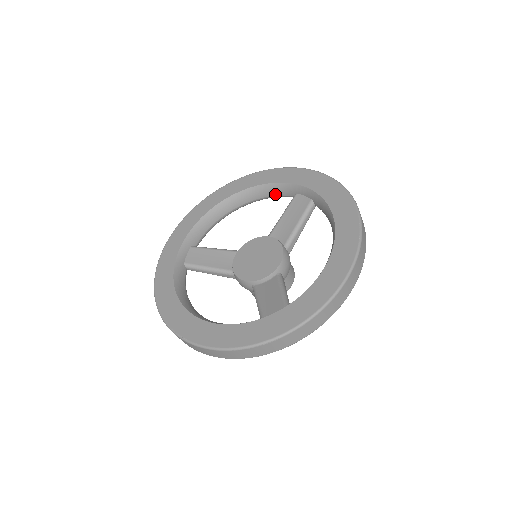
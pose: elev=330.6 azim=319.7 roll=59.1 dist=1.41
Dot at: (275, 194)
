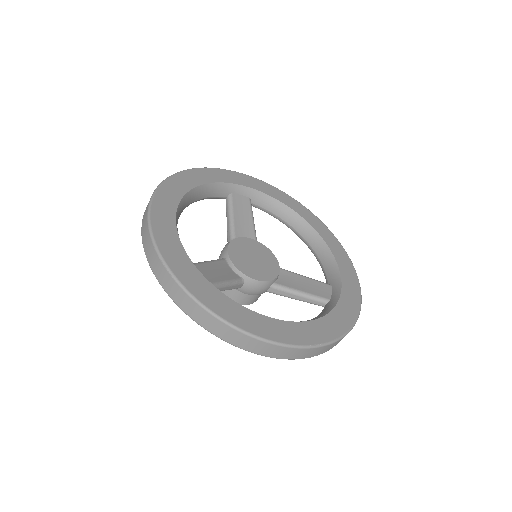
Dot at: (325, 267)
